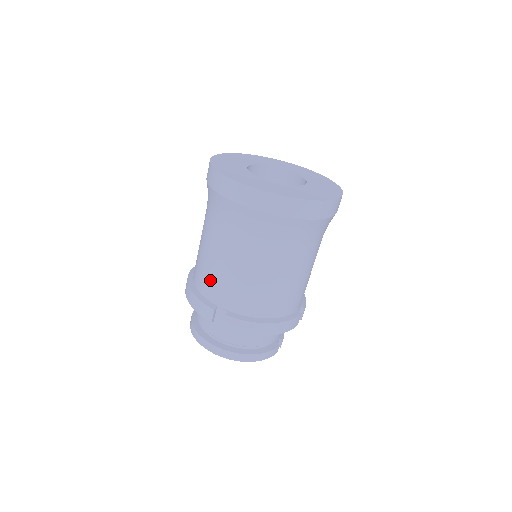
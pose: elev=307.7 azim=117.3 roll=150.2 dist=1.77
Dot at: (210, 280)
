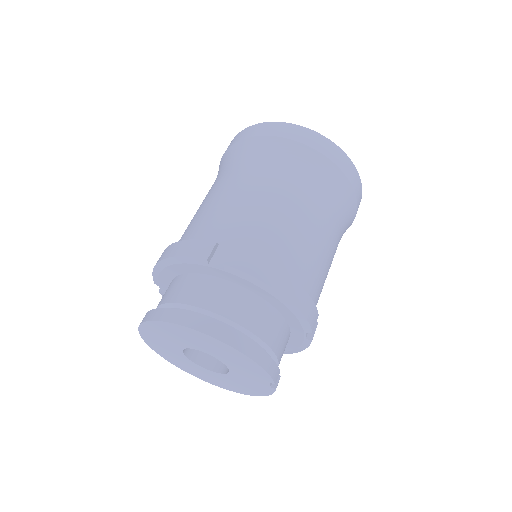
Dot at: (214, 220)
